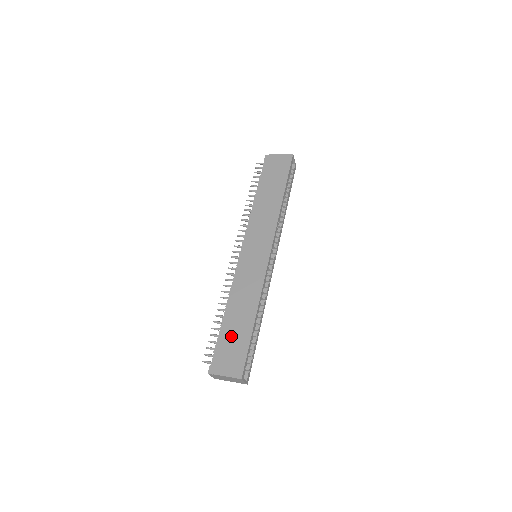
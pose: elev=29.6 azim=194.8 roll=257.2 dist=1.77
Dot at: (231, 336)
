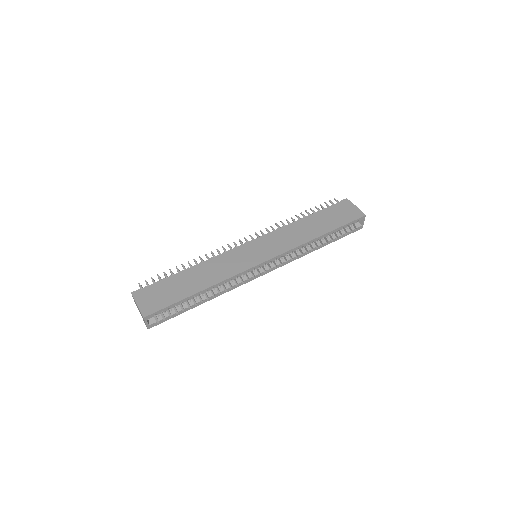
Dot at: (173, 285)
